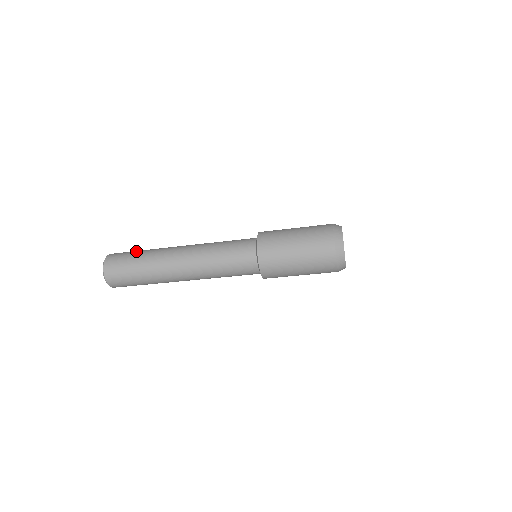
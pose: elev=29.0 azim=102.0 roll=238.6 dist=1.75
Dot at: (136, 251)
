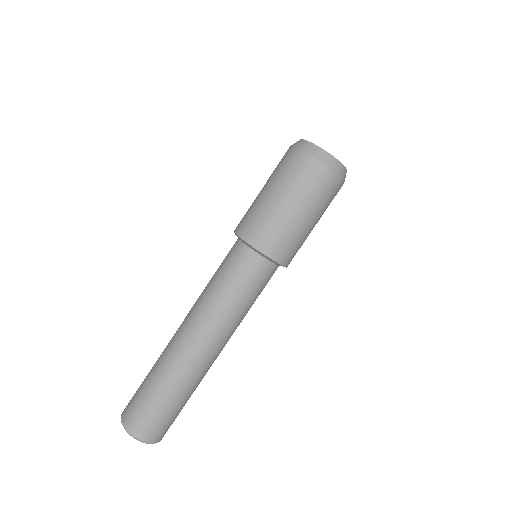
Dot at: occluded
